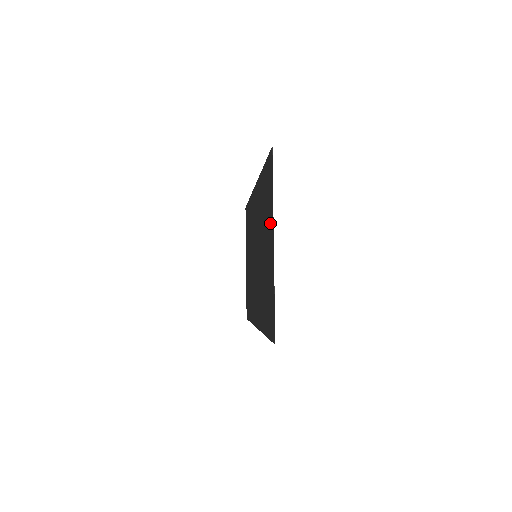
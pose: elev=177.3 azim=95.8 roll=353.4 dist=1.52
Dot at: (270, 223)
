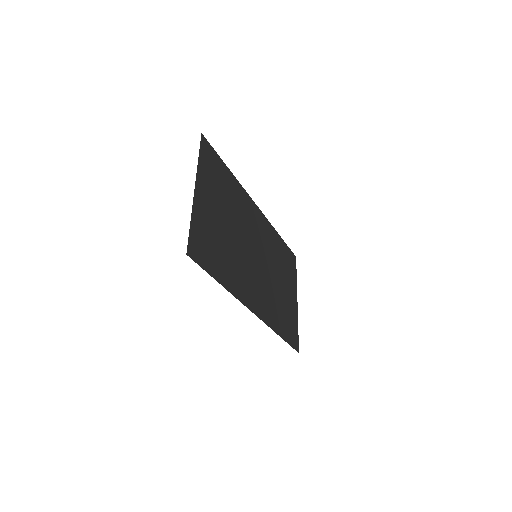
Dot at: (205, 184)
